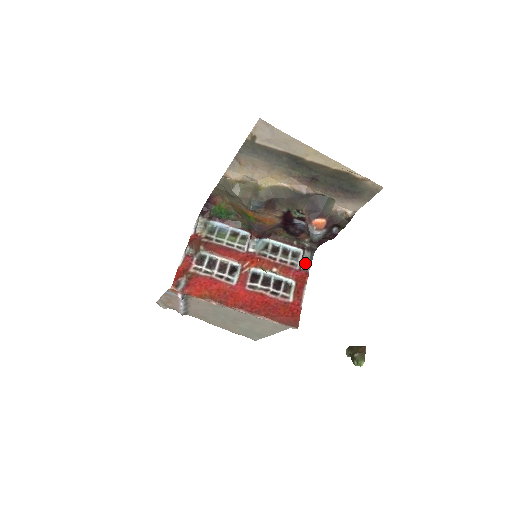
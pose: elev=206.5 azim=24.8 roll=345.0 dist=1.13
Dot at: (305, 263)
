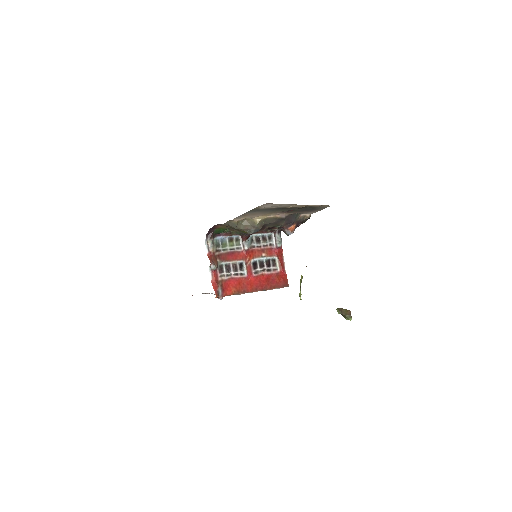
Dot at: (279, 242)
